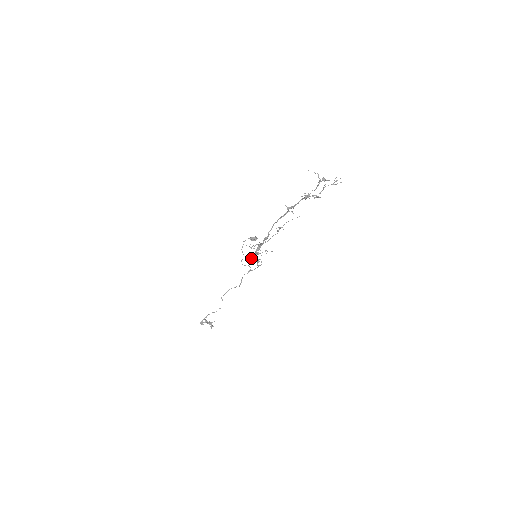
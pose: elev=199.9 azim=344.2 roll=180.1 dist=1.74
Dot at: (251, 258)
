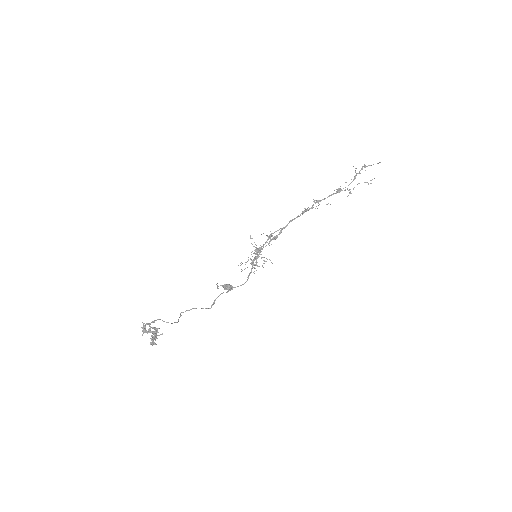
Dot at: occluded
